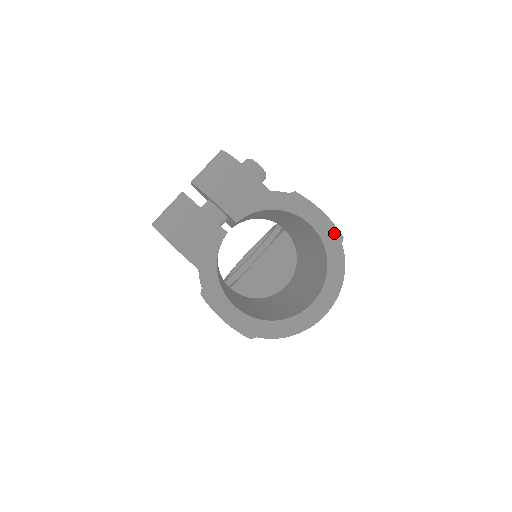
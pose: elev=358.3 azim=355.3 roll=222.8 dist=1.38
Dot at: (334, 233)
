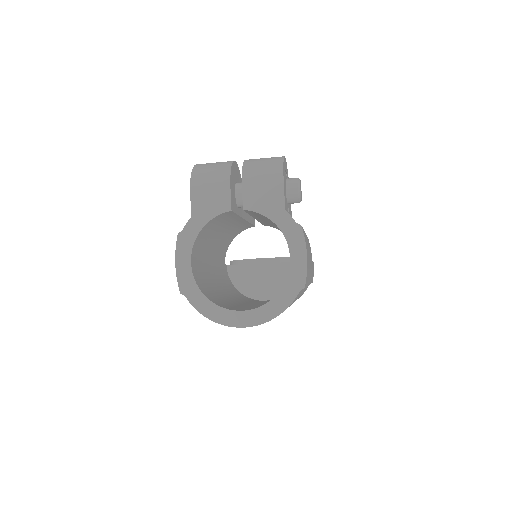
Dot at: (301, 279)
